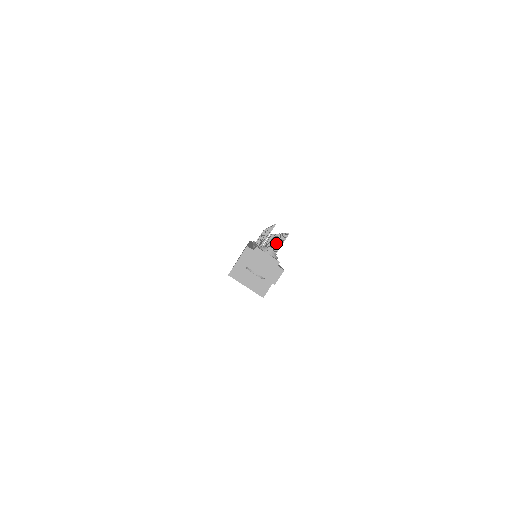
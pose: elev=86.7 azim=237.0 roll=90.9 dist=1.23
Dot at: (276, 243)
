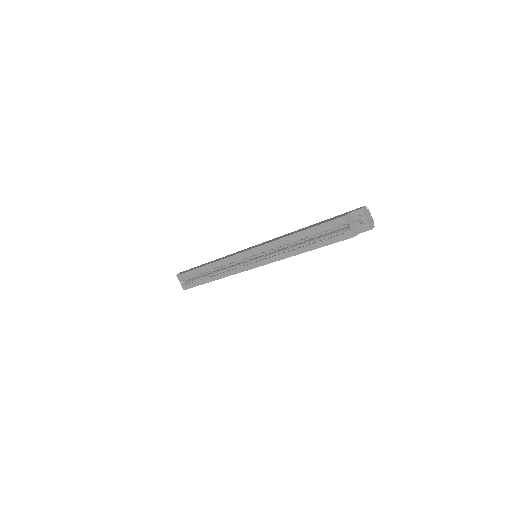
Dot at: occluded
